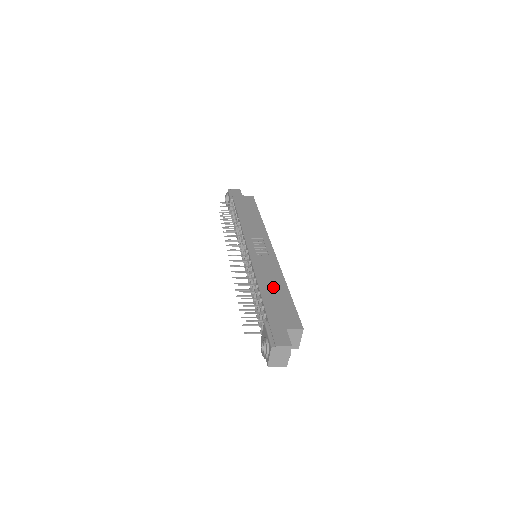
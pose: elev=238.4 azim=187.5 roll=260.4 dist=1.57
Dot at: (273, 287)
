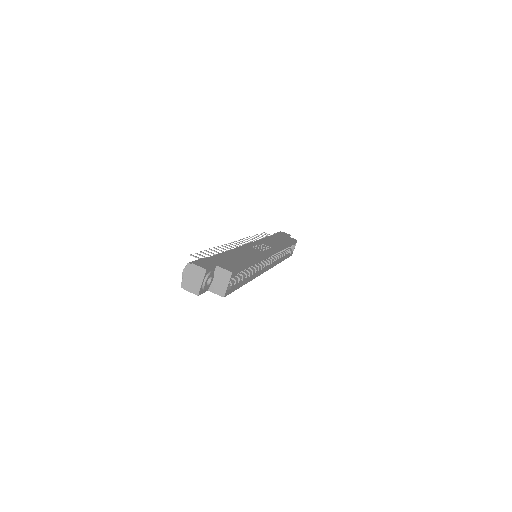
Dot at: (240, 256)
